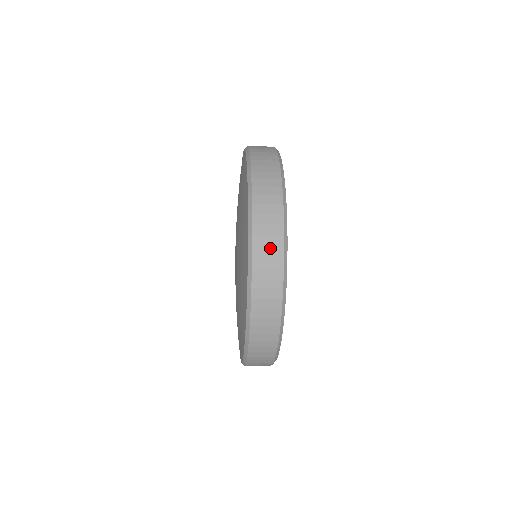
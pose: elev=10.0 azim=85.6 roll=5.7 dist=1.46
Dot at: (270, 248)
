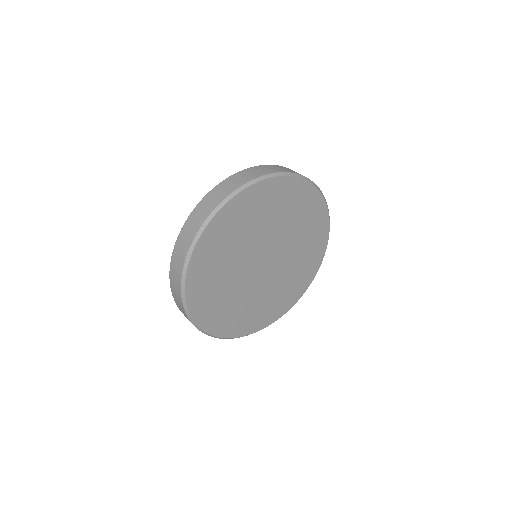
Dot at: occluded
